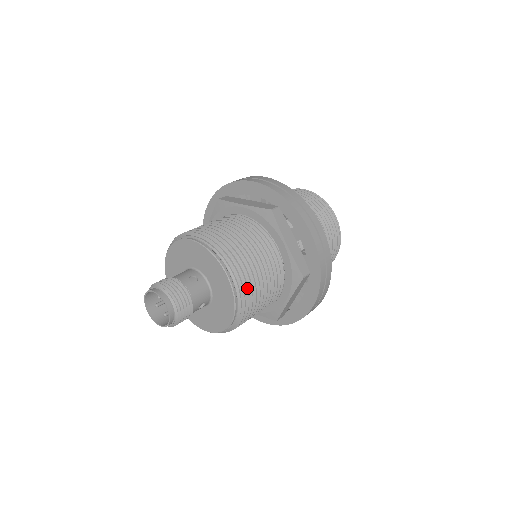
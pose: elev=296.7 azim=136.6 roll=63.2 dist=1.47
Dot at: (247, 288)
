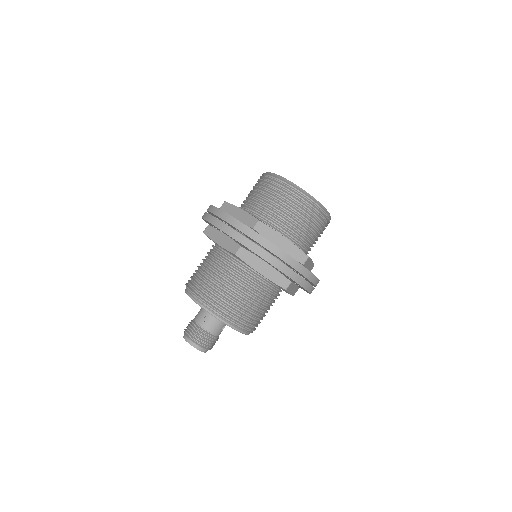
Dot at: (242, 321)
